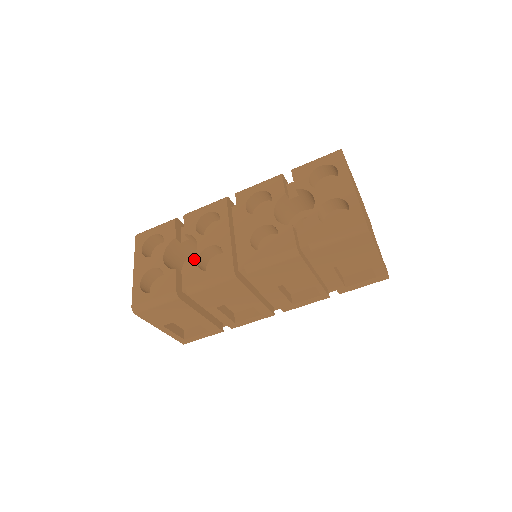
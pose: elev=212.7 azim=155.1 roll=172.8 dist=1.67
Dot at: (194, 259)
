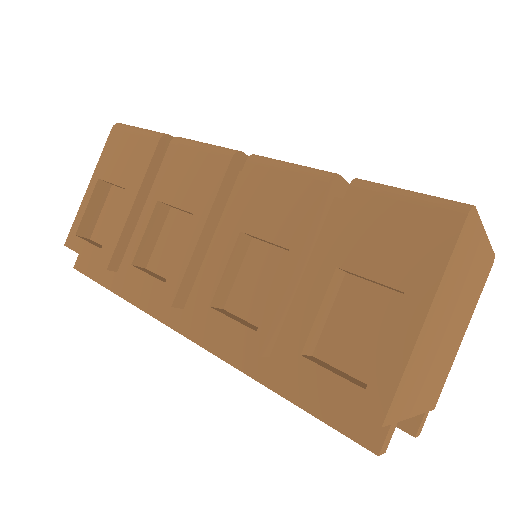
Dot at: occluded
